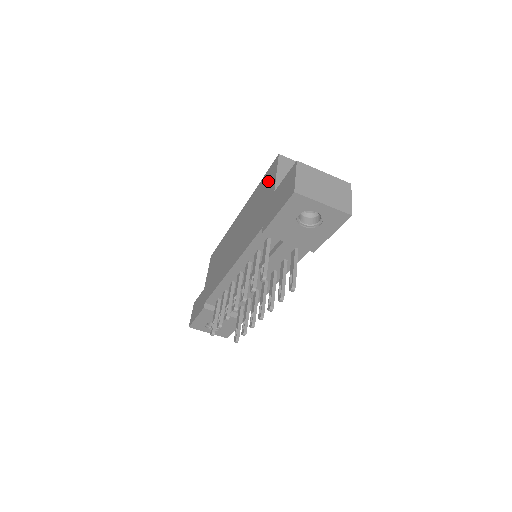
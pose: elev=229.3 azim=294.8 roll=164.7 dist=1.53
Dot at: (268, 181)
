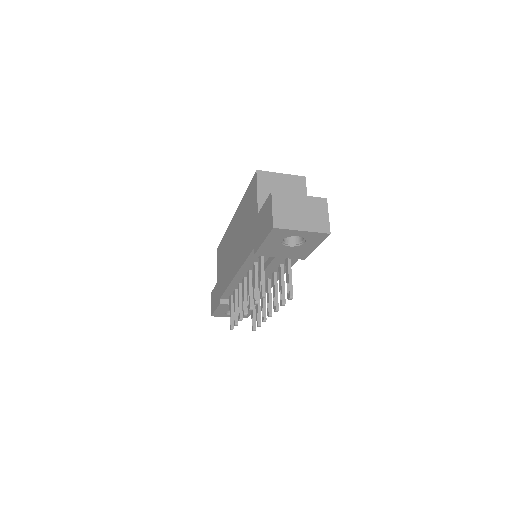
Dot at: (251, 197)
